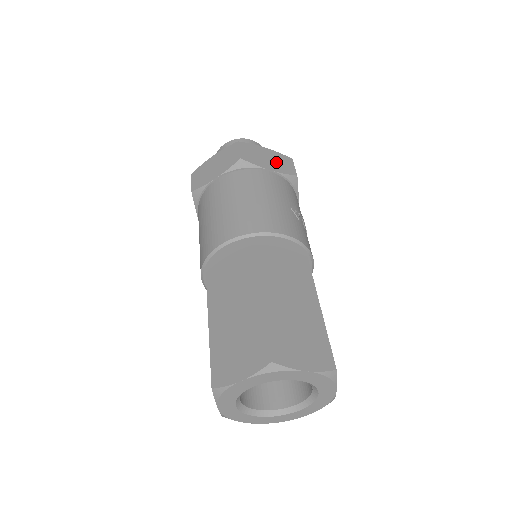
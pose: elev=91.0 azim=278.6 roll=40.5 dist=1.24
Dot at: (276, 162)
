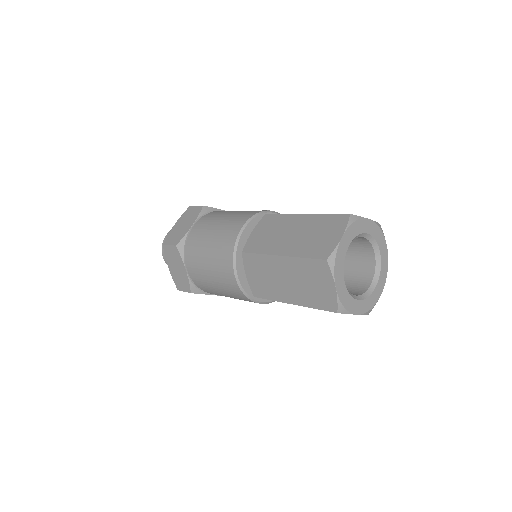
Dot at: occluded
